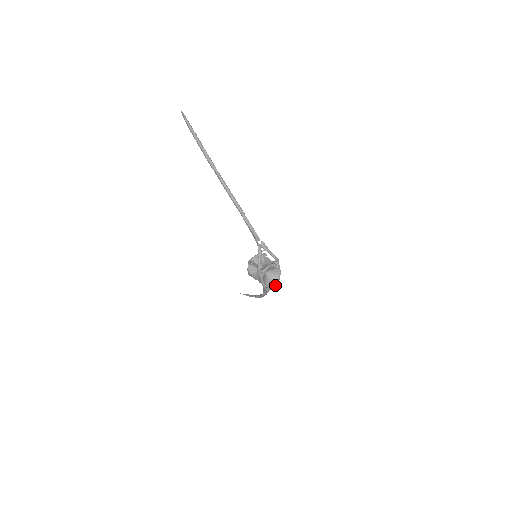
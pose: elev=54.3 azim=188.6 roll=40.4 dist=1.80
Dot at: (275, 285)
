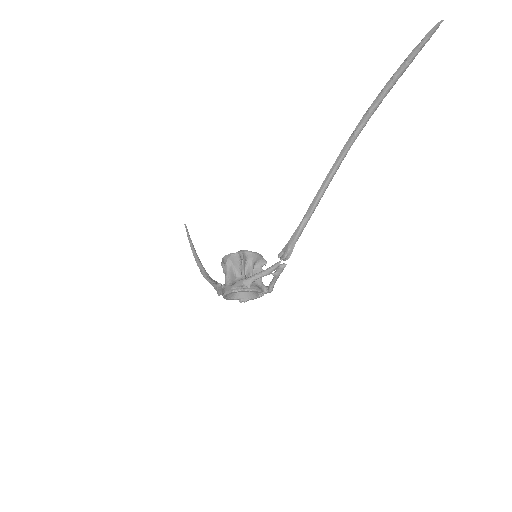
Dot at: occluded
